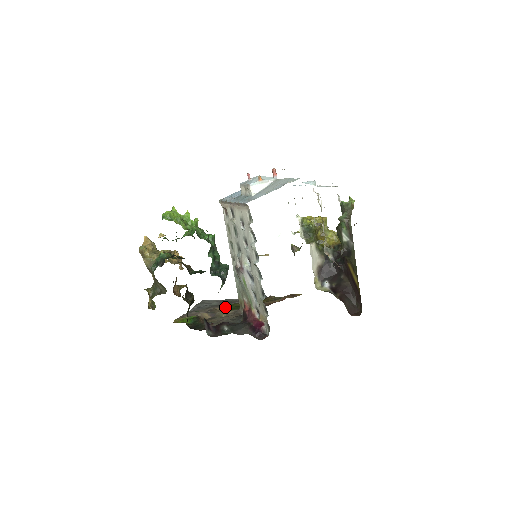
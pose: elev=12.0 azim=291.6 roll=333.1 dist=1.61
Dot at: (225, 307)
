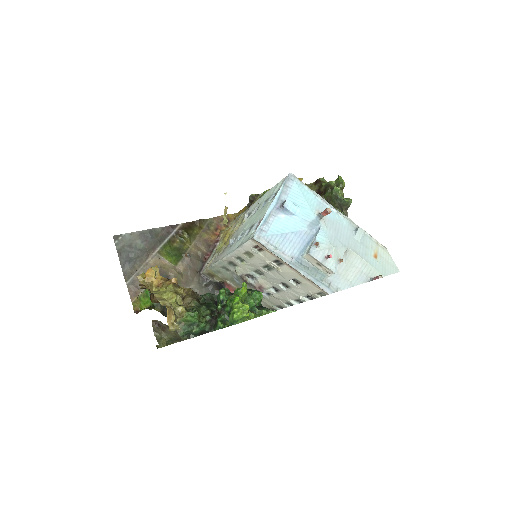
Dot at: (165, 255)
